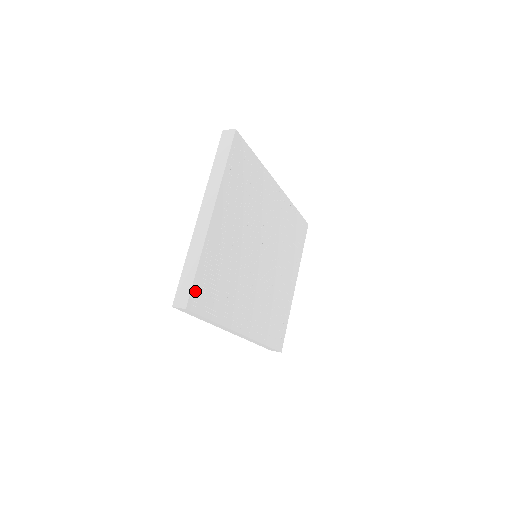
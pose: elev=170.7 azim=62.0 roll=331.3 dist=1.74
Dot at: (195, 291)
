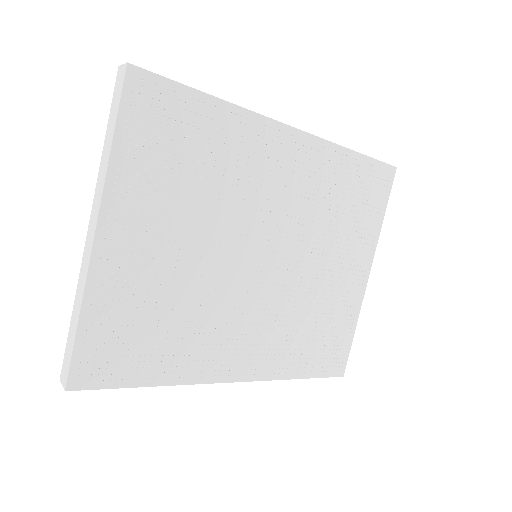
Dot at: (83, 360)
